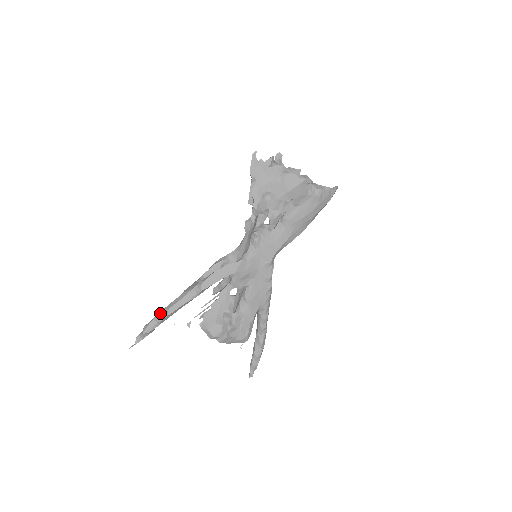
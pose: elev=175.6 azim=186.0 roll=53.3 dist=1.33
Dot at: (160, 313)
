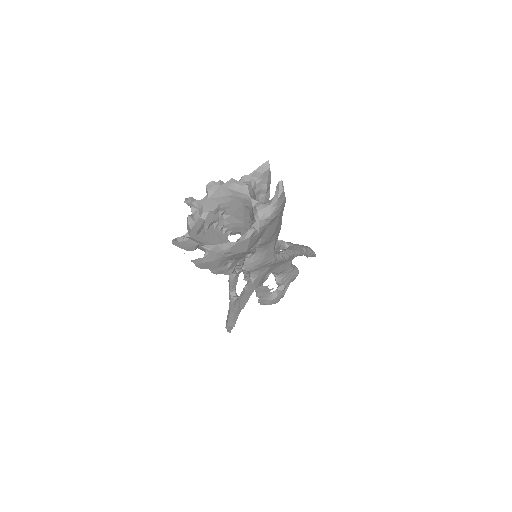
Dot at: (228, 324)
